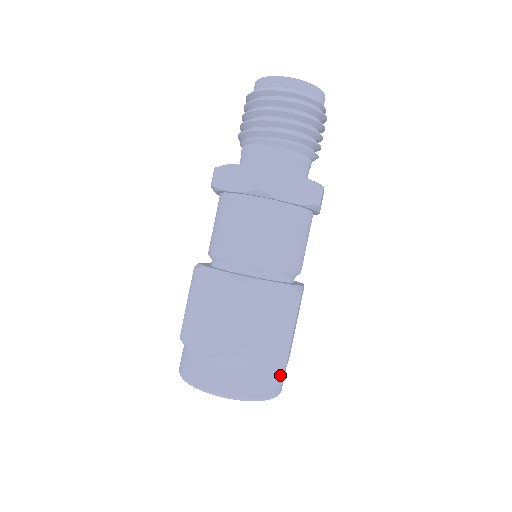
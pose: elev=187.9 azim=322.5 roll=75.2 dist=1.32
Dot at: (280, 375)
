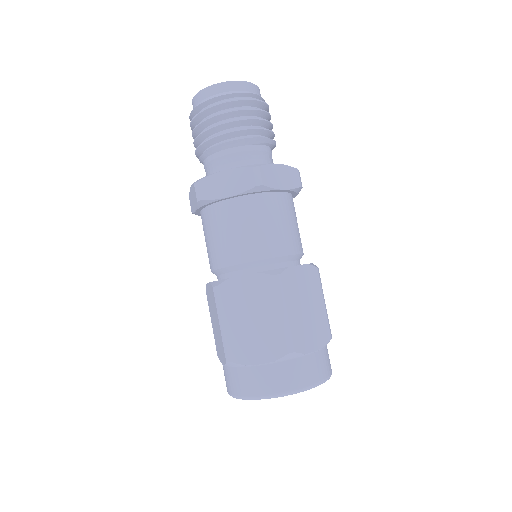
Dot at: (300, 365)
